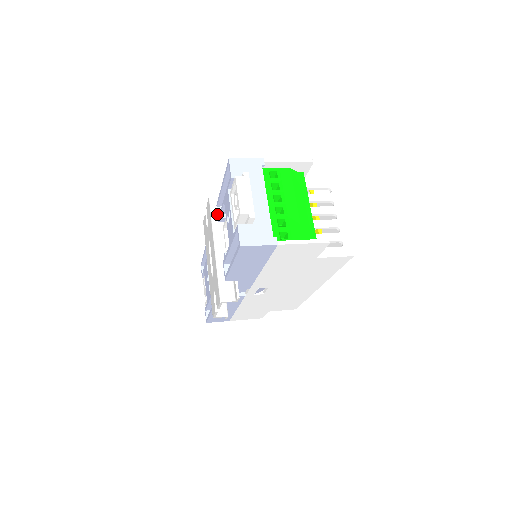
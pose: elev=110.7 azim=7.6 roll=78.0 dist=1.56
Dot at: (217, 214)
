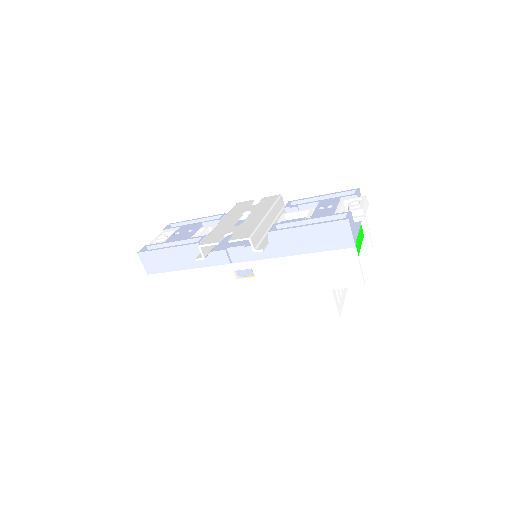
Dot at: (286, 204)
